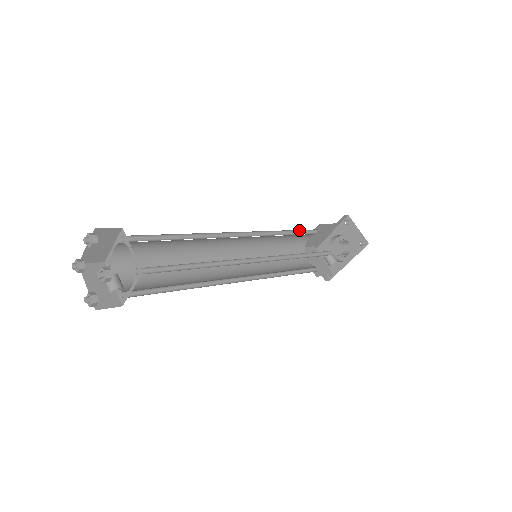
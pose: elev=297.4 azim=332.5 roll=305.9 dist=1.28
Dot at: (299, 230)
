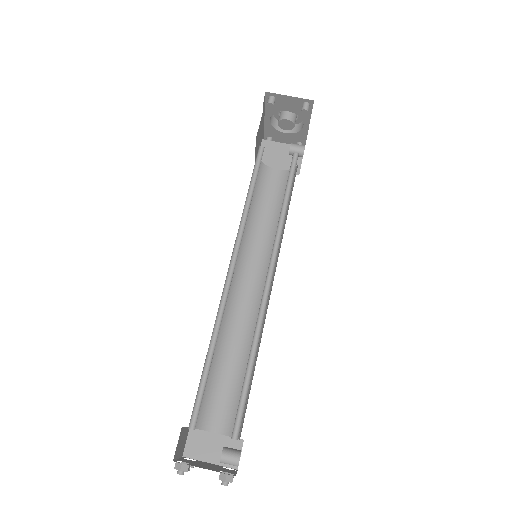
Dot at: occluded
